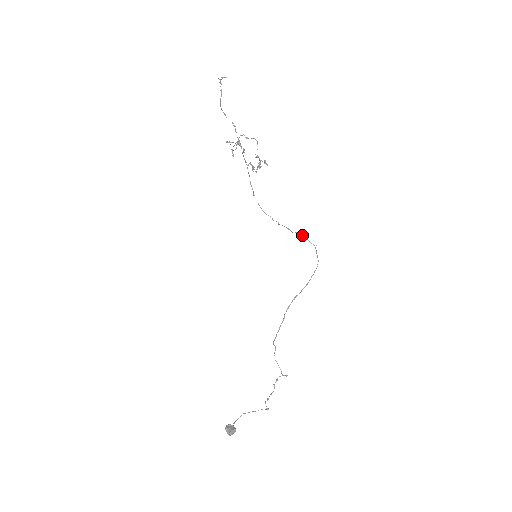
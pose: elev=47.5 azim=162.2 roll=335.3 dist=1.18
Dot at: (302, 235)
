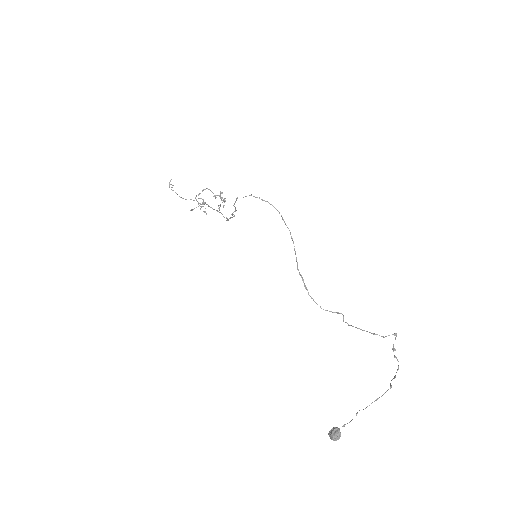
Dot at: (236, 200)
